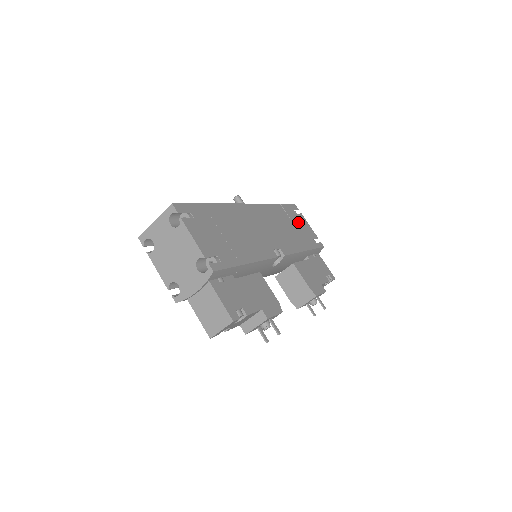
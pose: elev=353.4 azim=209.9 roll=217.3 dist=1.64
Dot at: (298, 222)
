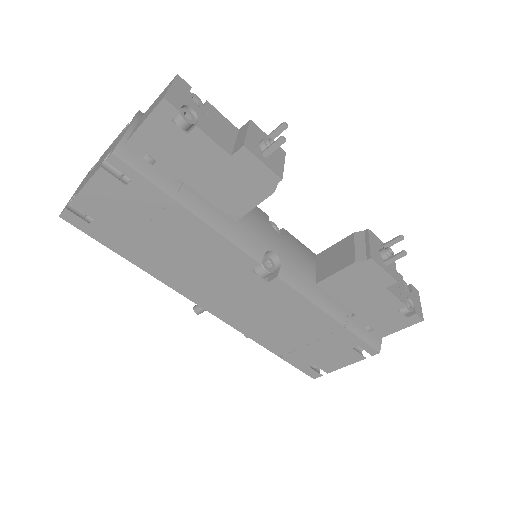
Dot at: occluded
